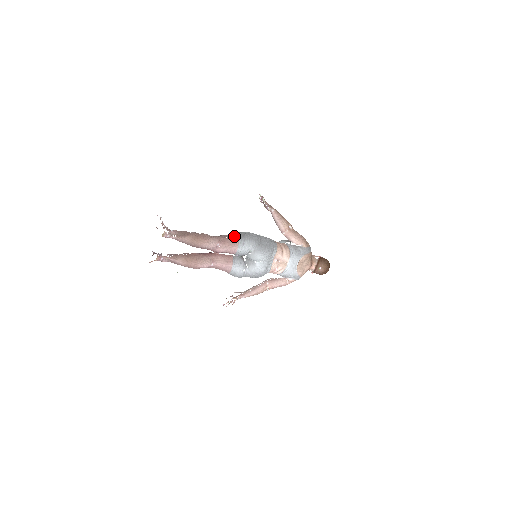
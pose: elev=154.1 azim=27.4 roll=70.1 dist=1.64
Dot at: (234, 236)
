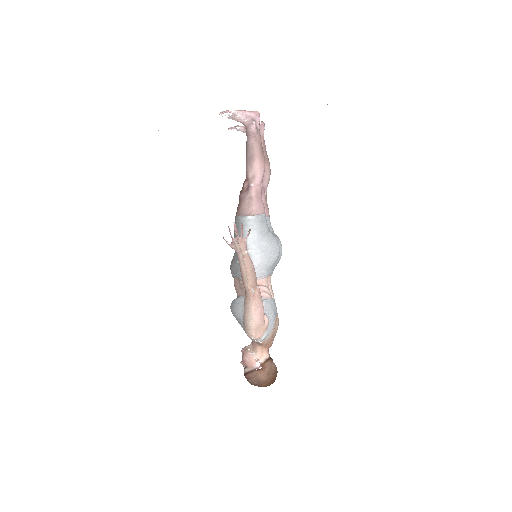
Dot at: occluded
